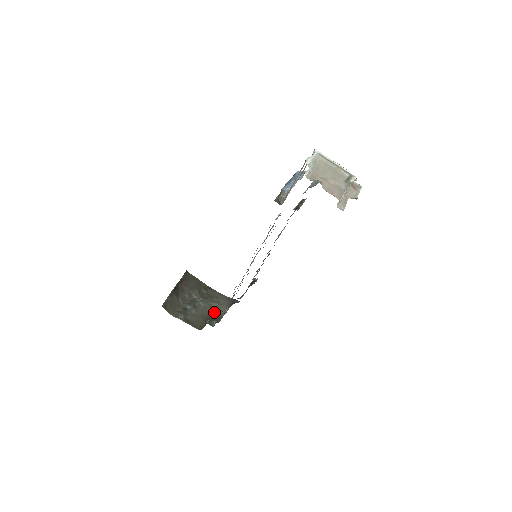
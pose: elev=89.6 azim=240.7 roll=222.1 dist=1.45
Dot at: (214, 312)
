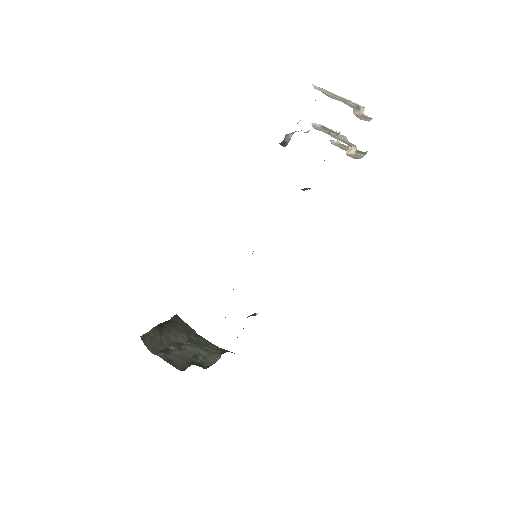
Dot at: (202, 360)
